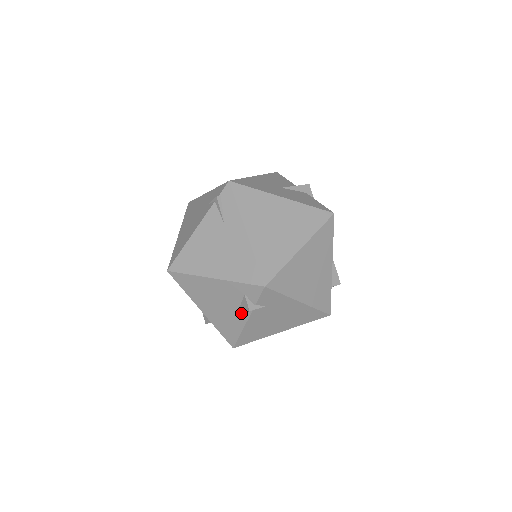
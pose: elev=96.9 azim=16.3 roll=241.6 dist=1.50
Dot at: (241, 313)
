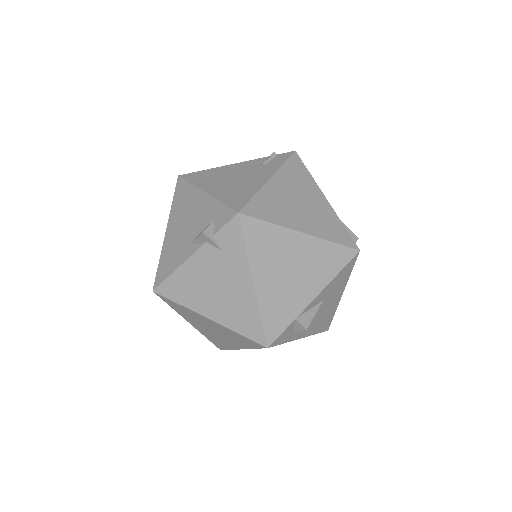
Dot at: (194, 239)
